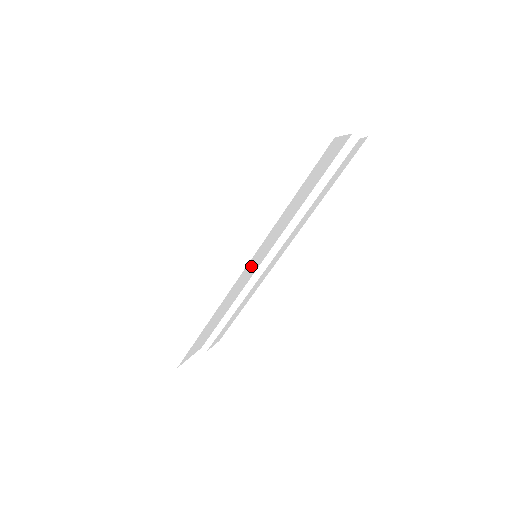
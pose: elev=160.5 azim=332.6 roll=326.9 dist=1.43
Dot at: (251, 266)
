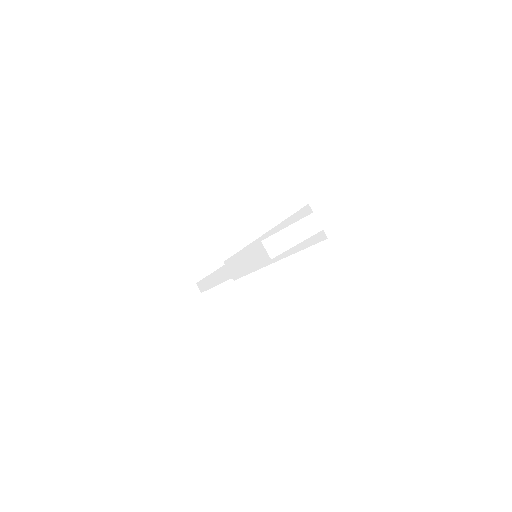
Dot at: occluded
